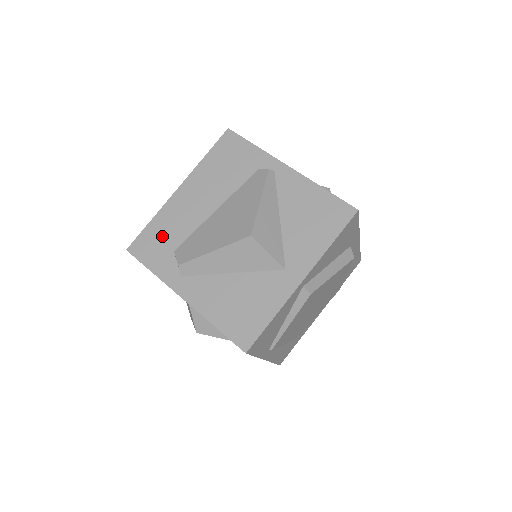
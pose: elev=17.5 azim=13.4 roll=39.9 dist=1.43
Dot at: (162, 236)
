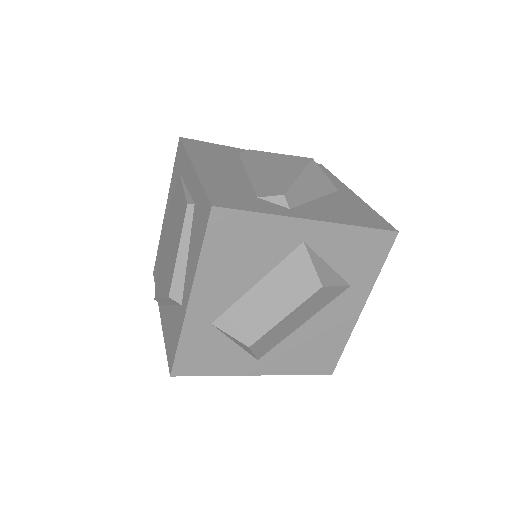
Dot at: (231, 191)
